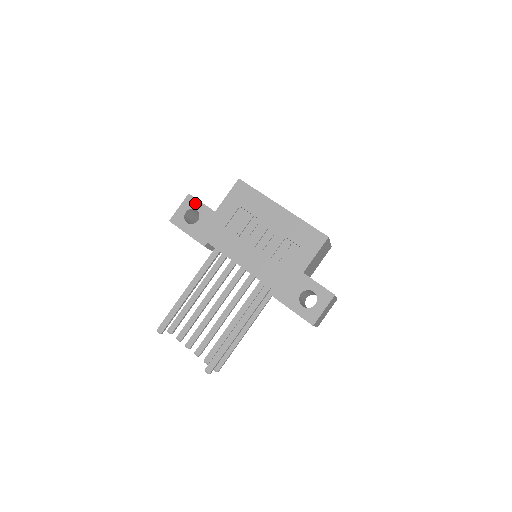
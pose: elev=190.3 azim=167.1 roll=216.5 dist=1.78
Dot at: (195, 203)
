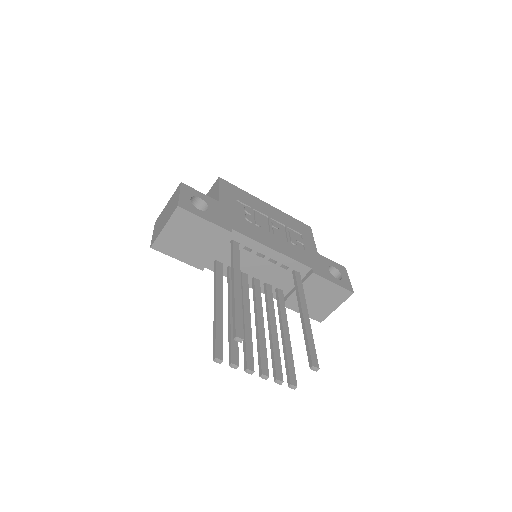
Dot at: (194, 192)
